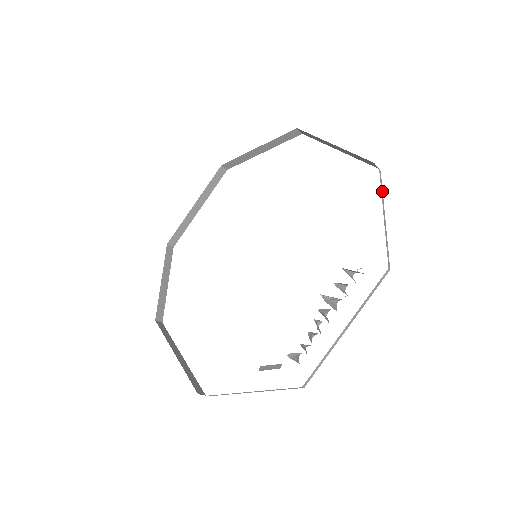
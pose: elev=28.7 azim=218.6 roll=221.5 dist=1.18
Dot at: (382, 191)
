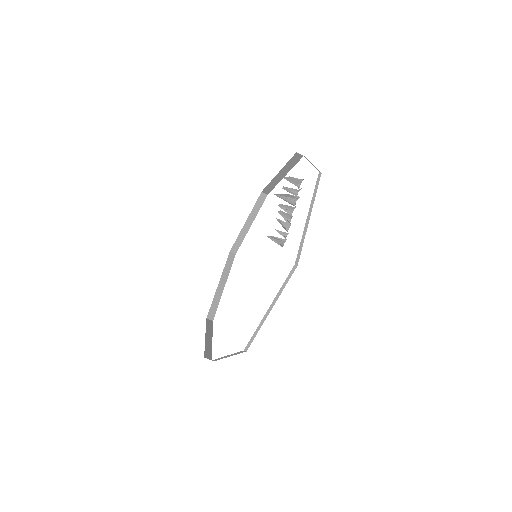
Dot at: (308, 160)
